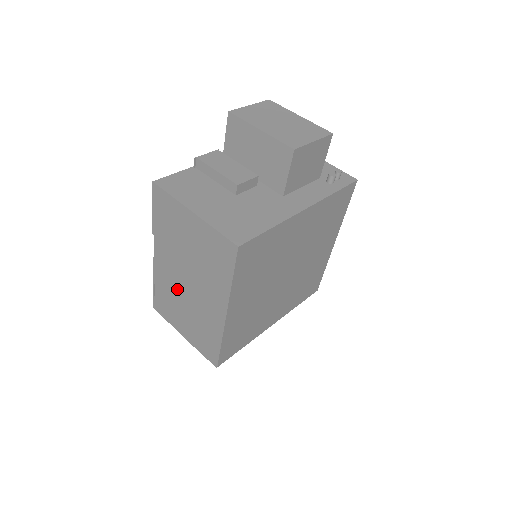
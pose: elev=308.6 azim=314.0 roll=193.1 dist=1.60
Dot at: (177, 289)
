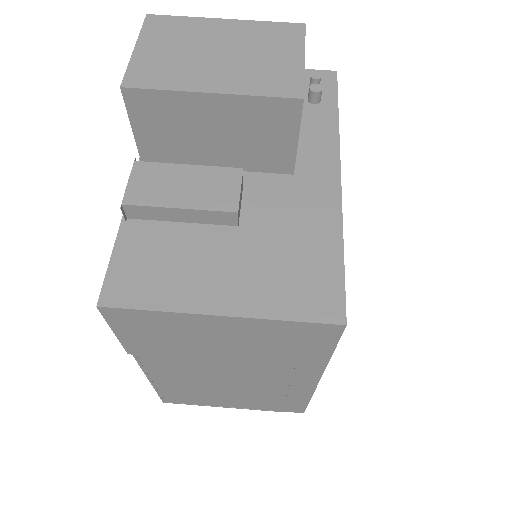
Dot at: (207, 383)
